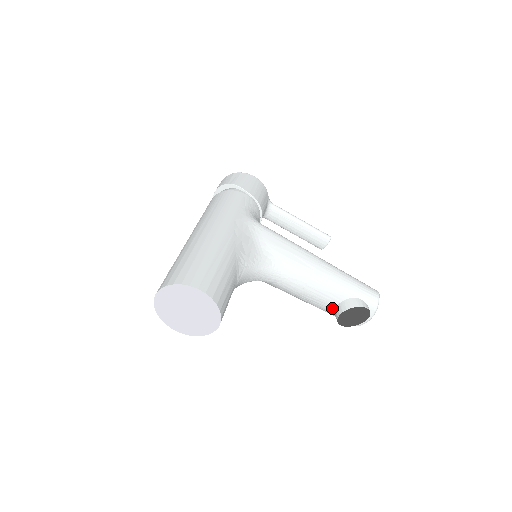
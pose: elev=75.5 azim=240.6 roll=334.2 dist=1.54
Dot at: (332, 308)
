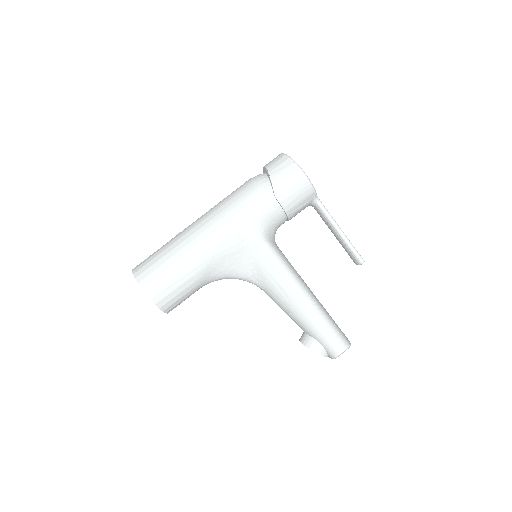
Dot at: occluded
